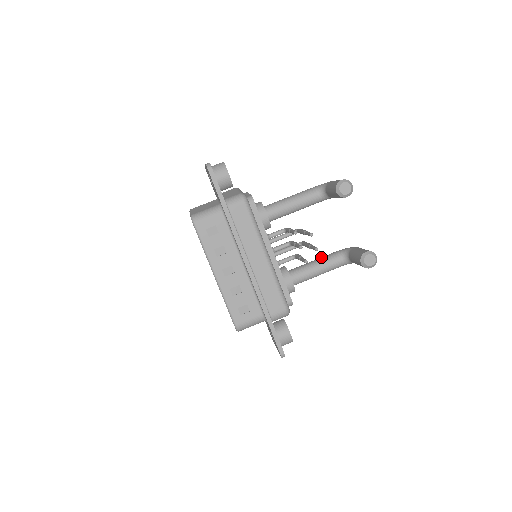
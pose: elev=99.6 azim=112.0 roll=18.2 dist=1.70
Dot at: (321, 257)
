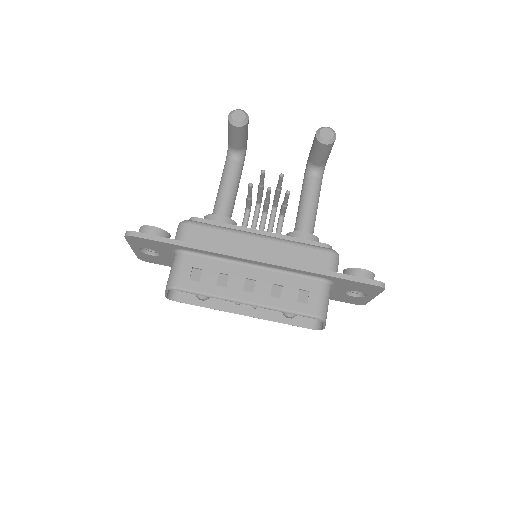
Dot at: (300, 196)
